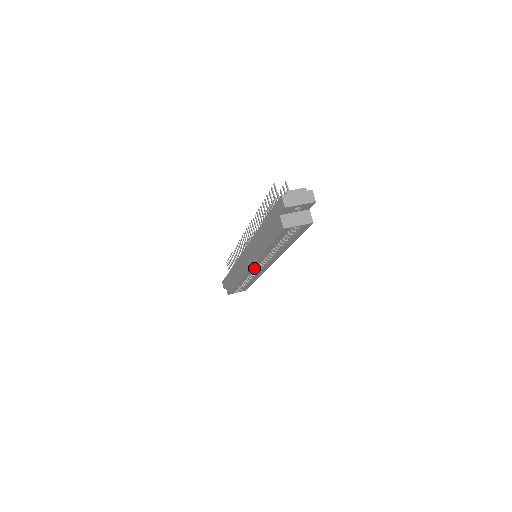
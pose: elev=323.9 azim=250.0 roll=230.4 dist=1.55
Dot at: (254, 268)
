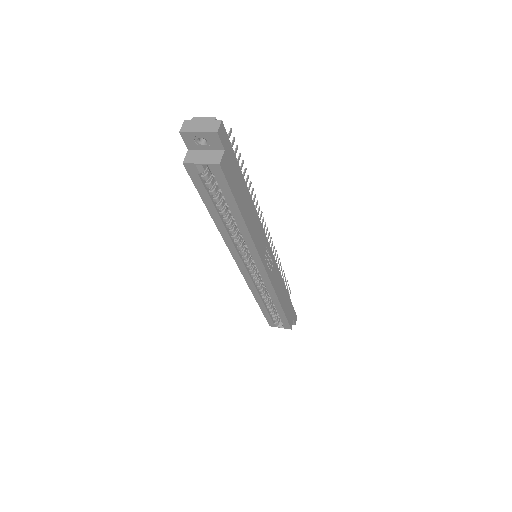
Dot at: (243, 265)
